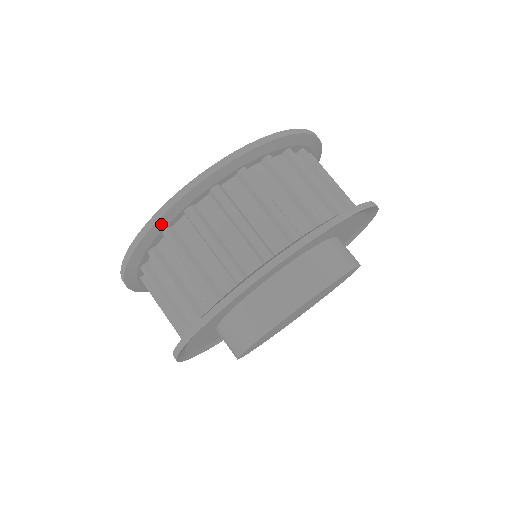
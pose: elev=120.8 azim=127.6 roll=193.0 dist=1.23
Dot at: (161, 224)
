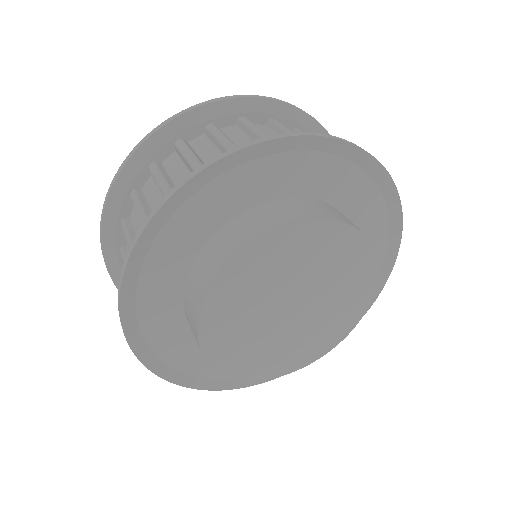
Dot at: (112, 213)
